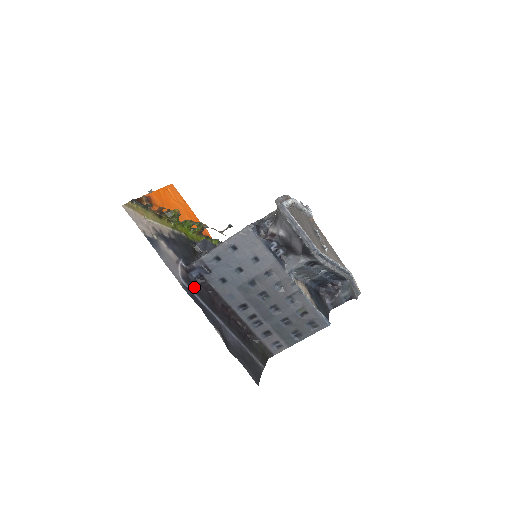
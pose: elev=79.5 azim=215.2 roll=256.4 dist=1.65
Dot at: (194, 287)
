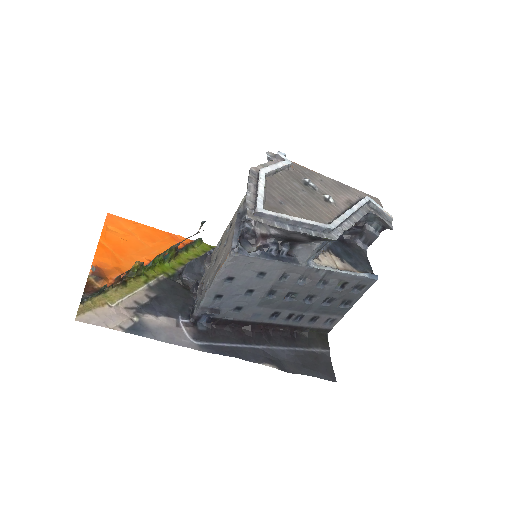
Dot at: (212, 336)
